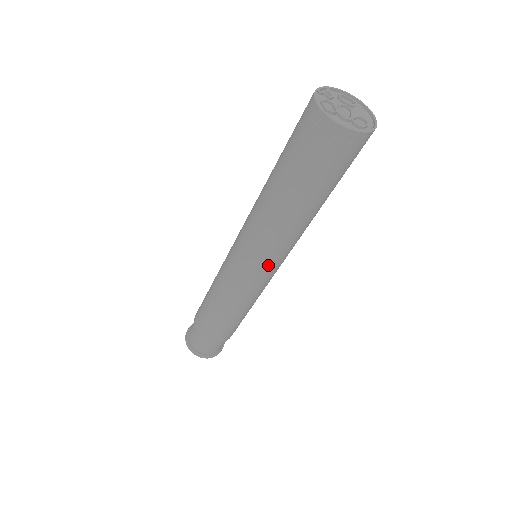
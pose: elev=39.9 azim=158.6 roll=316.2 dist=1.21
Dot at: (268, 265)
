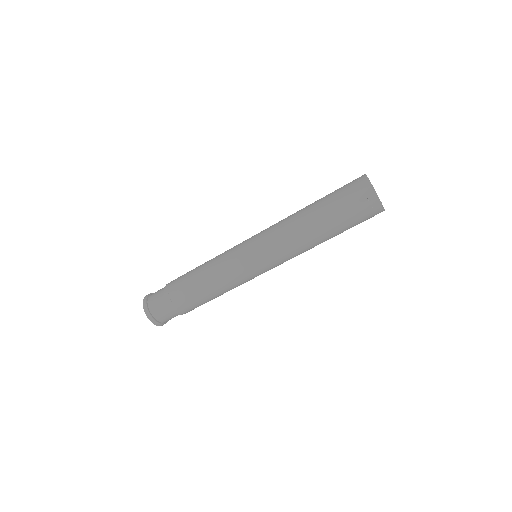
Dot at: (269, 261)
